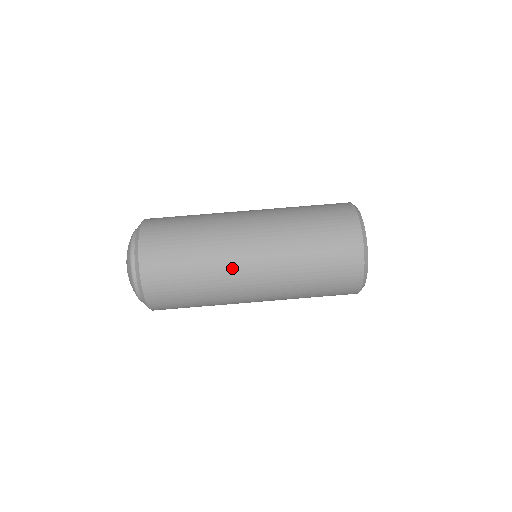
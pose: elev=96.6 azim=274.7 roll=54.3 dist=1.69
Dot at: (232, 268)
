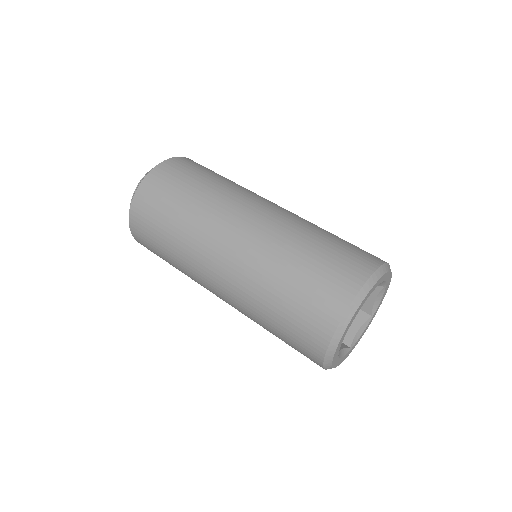
Dot at: (201, 251)
